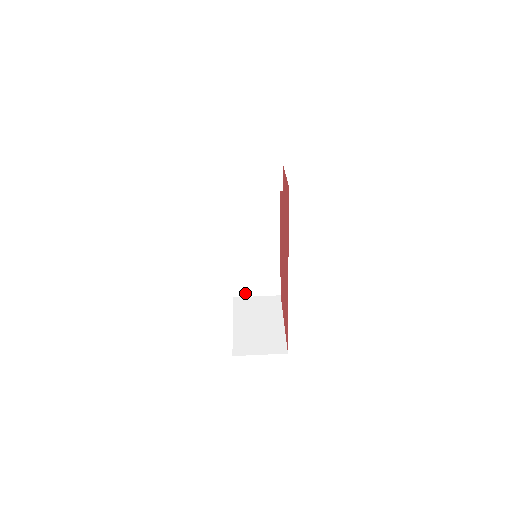
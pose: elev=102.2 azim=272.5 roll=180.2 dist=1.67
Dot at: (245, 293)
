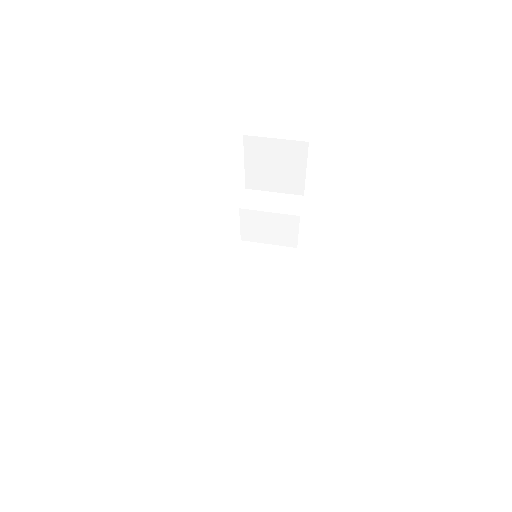
Dot at: (220, 369)
